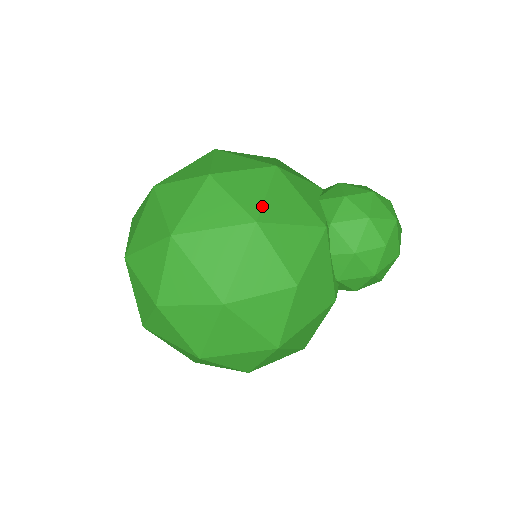
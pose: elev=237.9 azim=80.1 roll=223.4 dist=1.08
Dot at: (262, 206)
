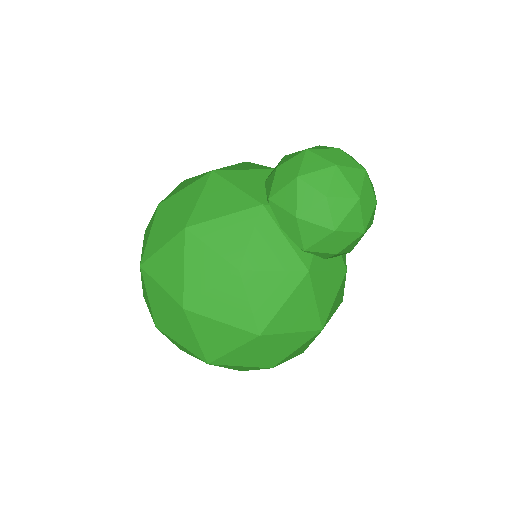
Dot at: (192, 212)
